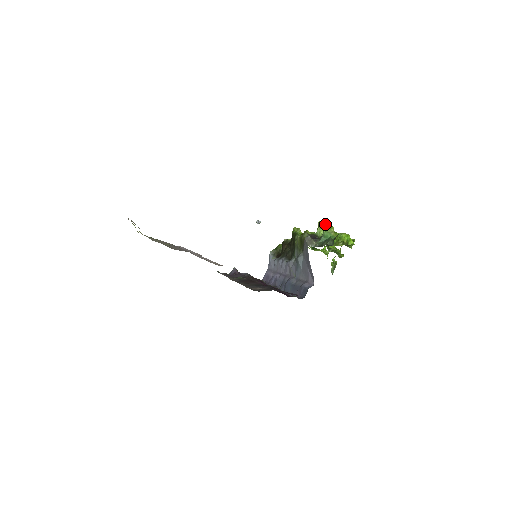
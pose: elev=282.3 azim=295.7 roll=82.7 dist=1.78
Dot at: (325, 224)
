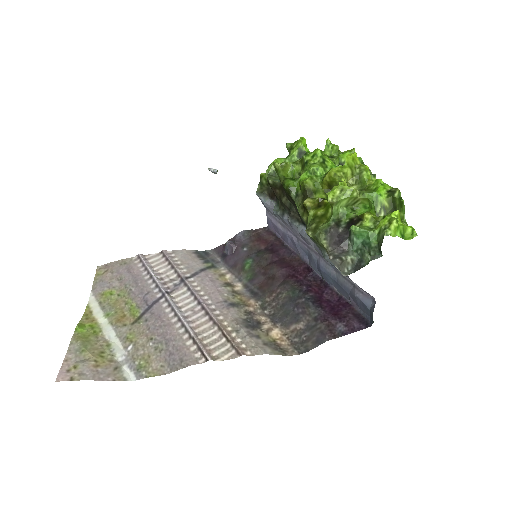
Dot at: (338, 191)
